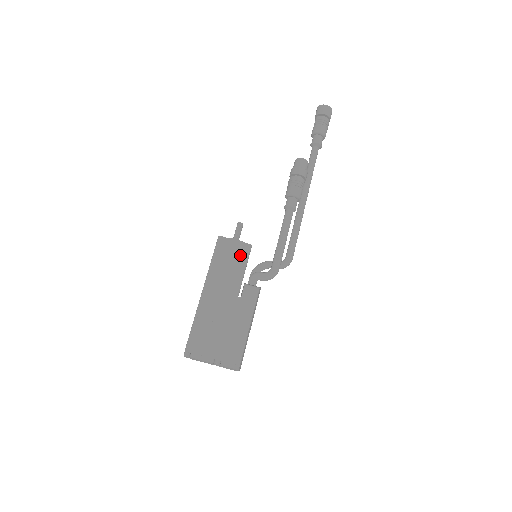
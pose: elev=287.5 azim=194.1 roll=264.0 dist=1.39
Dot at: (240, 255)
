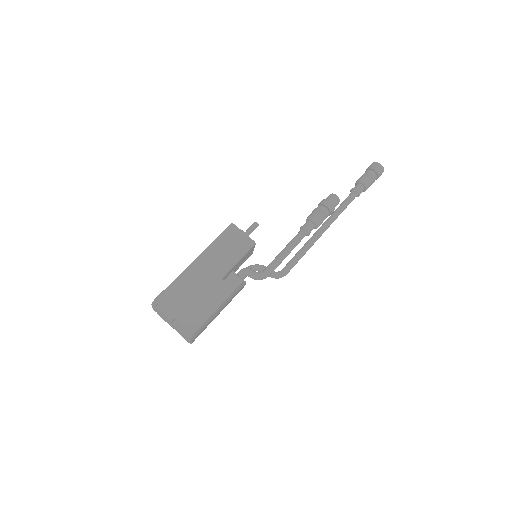
Dot at: (241, 246)
